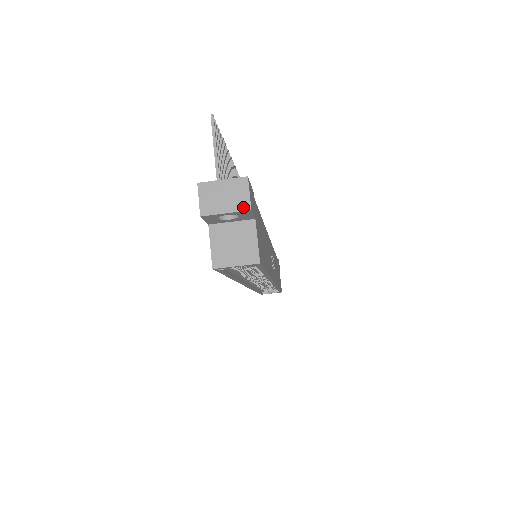
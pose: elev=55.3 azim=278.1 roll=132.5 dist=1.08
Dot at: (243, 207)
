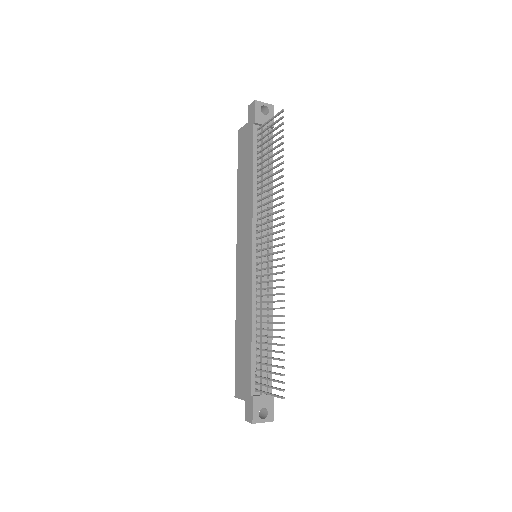
Dot at: occluded
